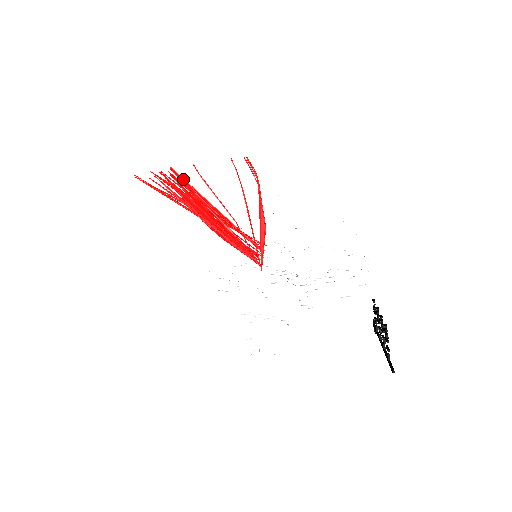
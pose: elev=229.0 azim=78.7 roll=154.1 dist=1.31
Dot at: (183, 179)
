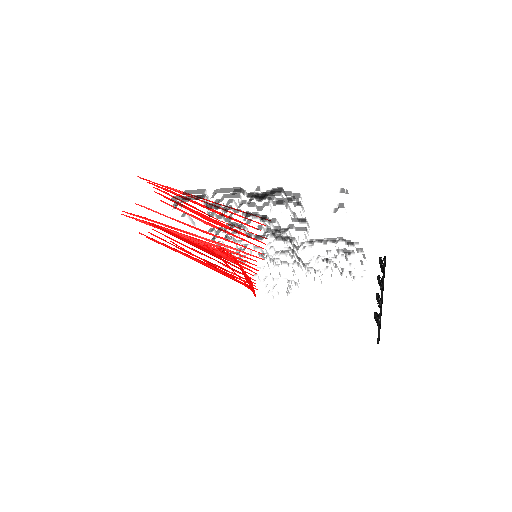
Dot at: (169, 204)
